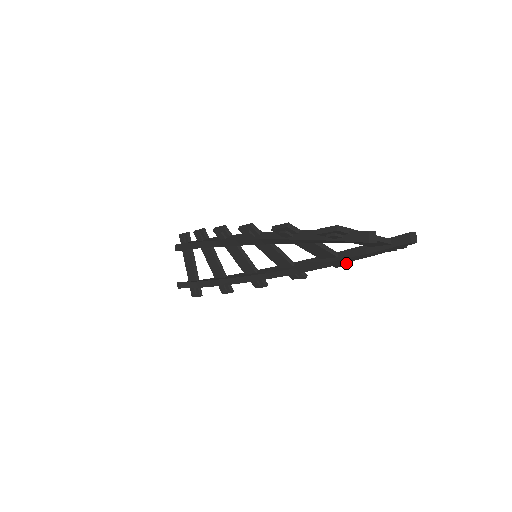
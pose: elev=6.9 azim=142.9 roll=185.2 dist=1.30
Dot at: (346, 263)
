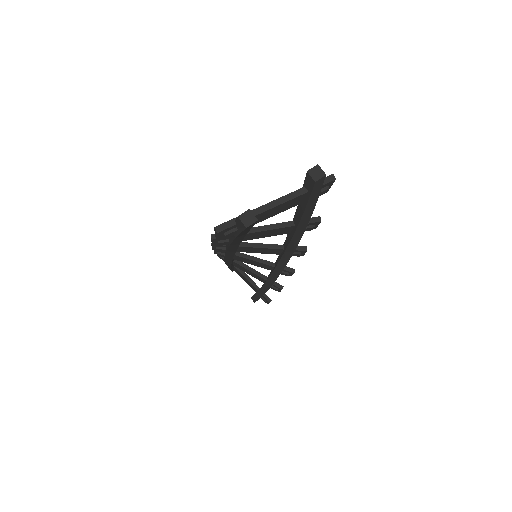
Dot at: (312, 223)
